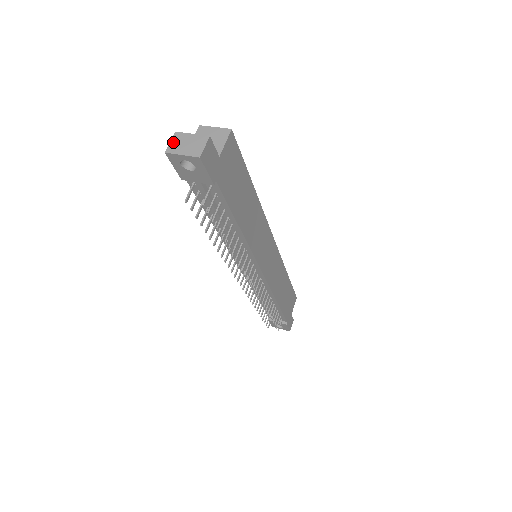
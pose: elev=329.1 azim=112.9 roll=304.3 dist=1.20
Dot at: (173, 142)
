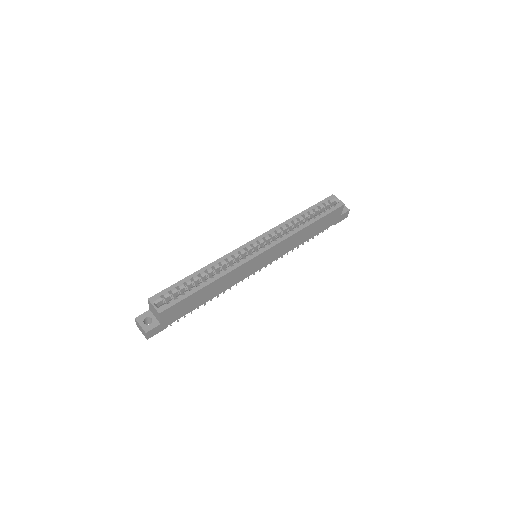
Dot at: (136, 323)
